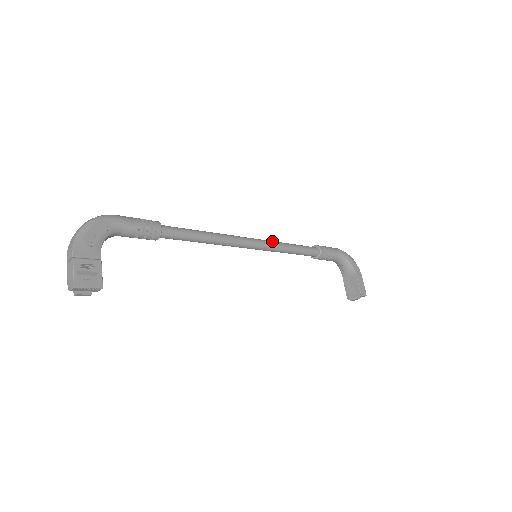
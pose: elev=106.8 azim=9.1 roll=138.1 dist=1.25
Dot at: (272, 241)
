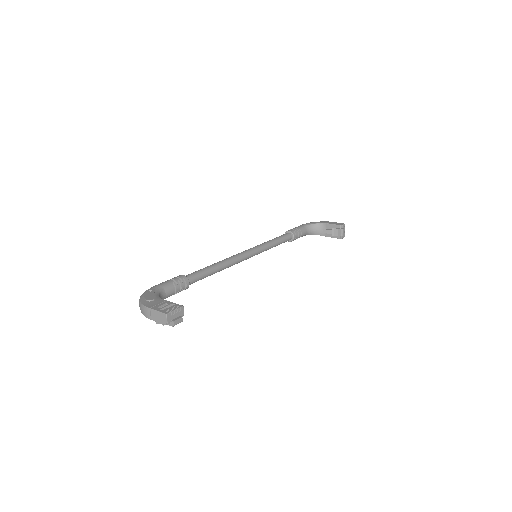
Dot at: (256, 246)
